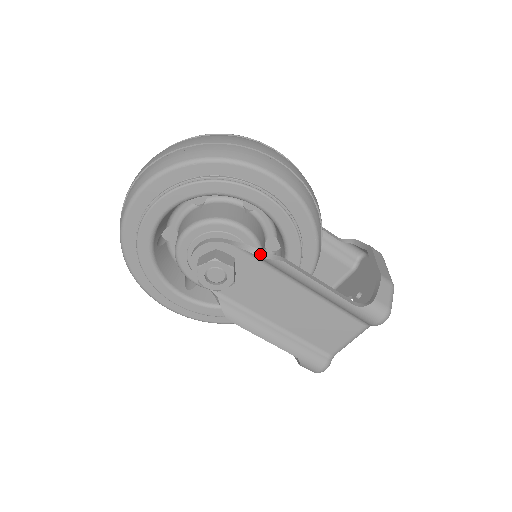
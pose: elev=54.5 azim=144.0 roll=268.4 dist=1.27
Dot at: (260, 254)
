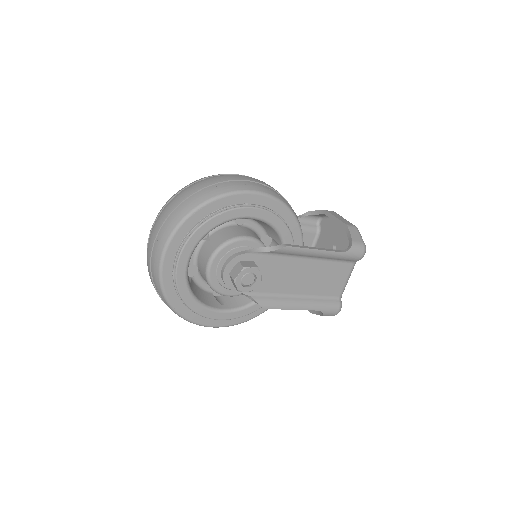
Dot at: (269, 250)
